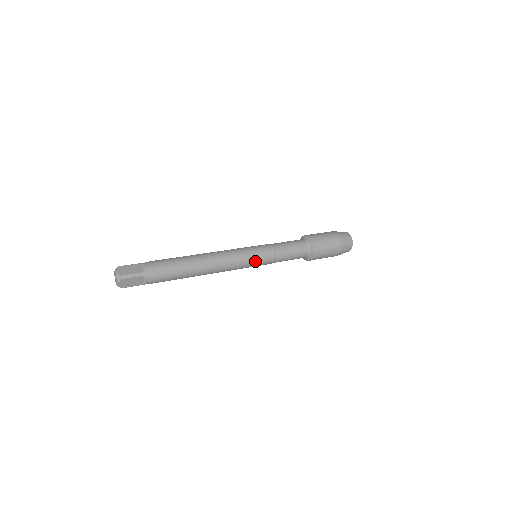
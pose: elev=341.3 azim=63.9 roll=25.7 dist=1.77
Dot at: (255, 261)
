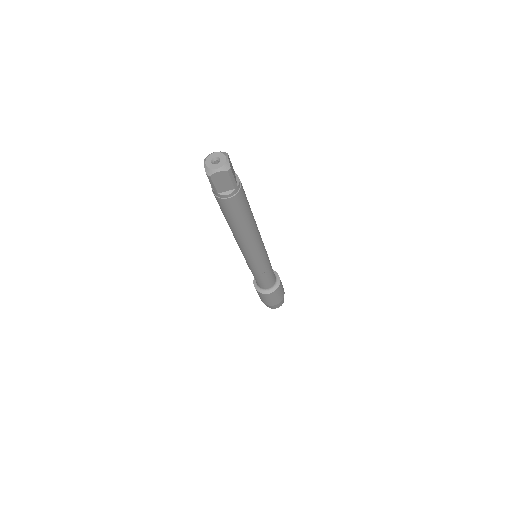
Dot at: (260, 262)
